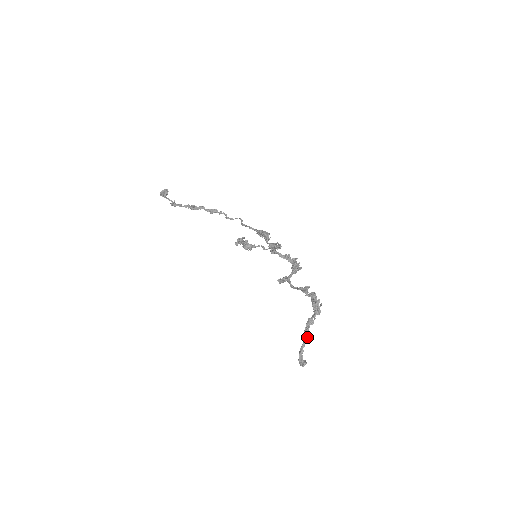
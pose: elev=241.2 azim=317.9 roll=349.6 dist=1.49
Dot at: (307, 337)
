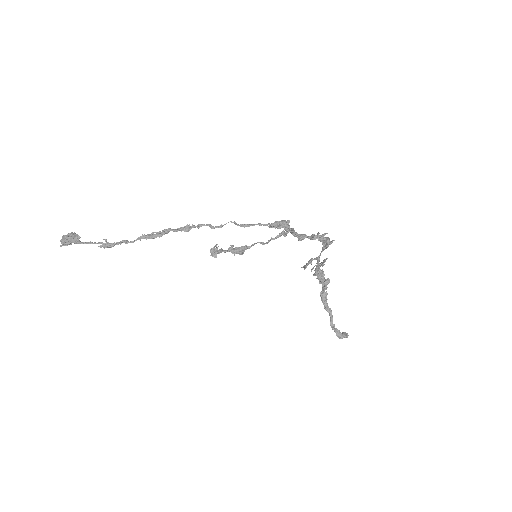
Dot at: (331, 310)
